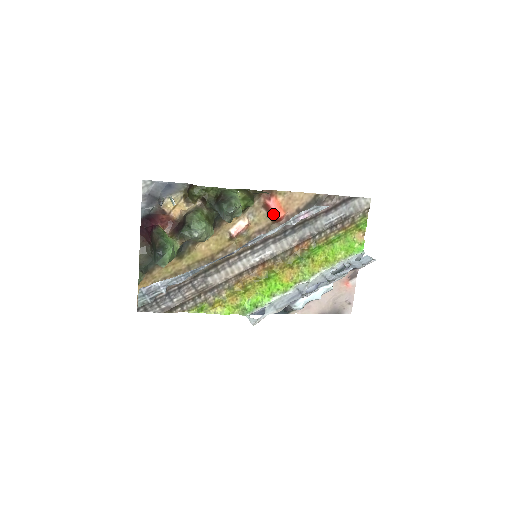
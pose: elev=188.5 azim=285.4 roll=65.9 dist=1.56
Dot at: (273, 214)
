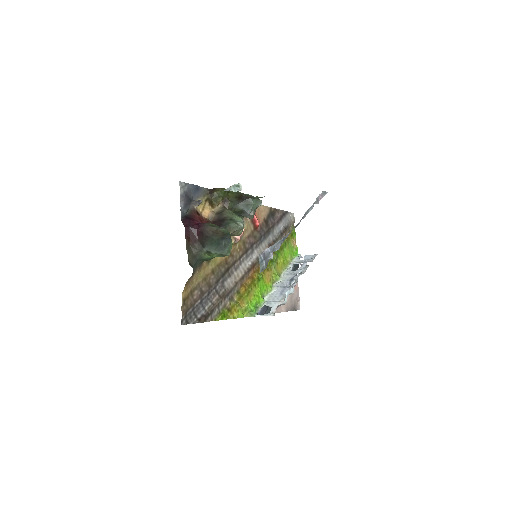
Dot at: (255, 221)
